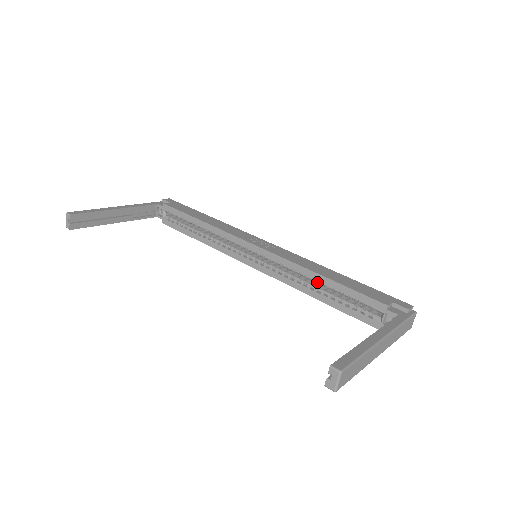
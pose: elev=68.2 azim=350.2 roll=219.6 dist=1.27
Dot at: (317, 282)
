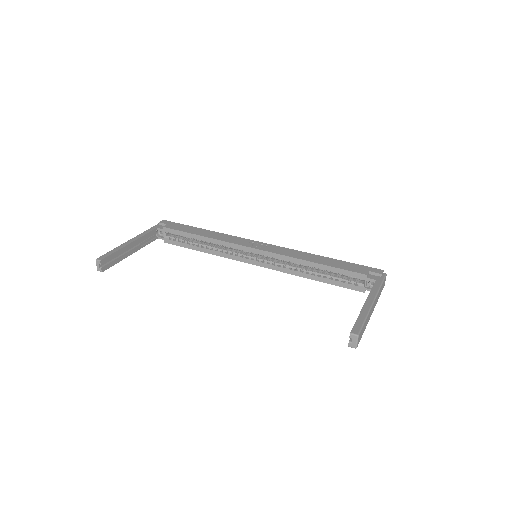
Dot at: occluded
